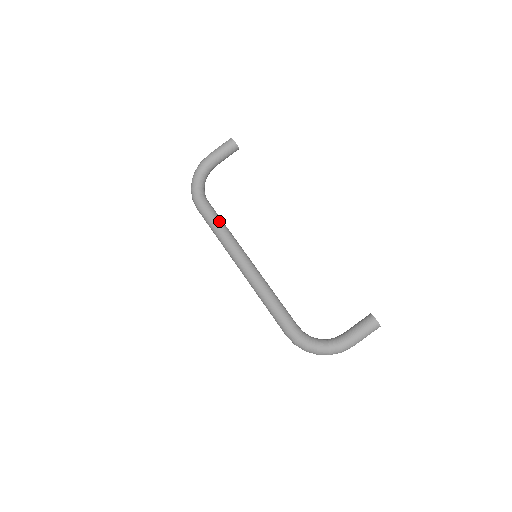
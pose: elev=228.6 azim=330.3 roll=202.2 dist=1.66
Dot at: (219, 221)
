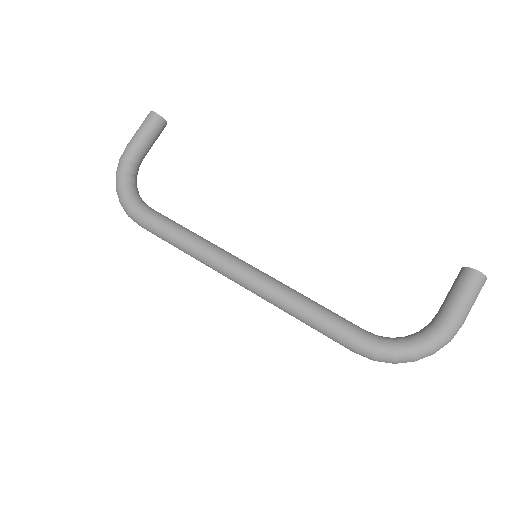
Dot at: (180, 228)
